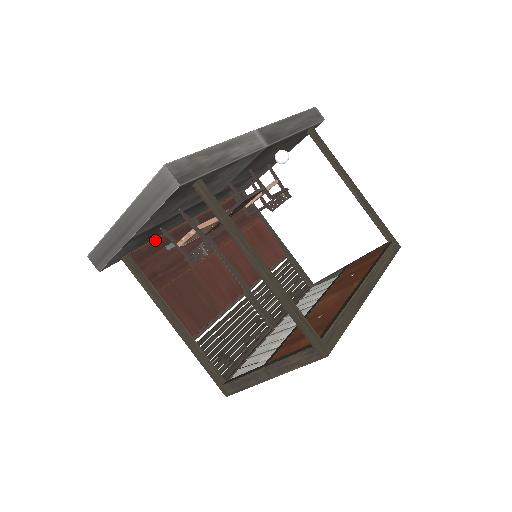
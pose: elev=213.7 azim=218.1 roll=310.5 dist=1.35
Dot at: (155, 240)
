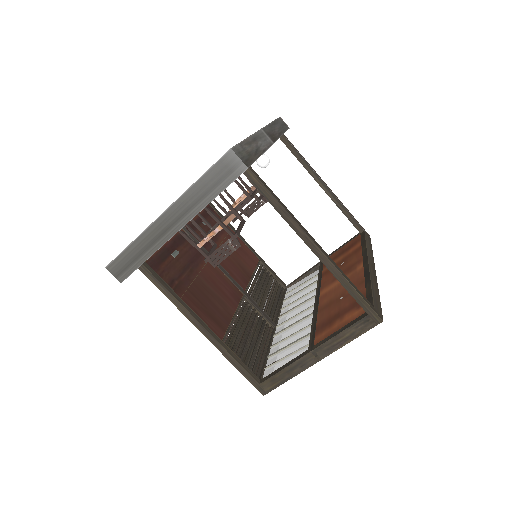
Dot at: (161, 248)
